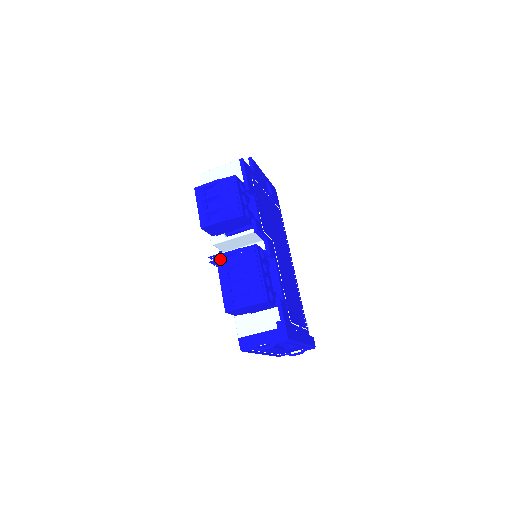
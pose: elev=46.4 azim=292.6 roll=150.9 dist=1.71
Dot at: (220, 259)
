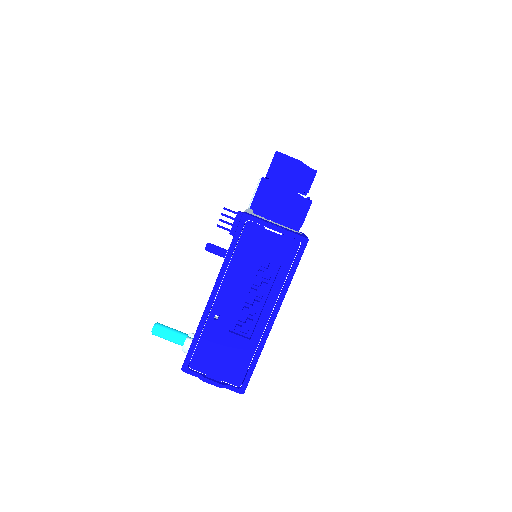
Dot at: occluded
